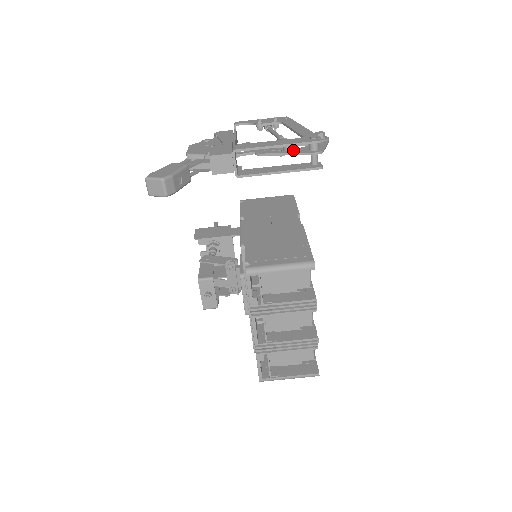
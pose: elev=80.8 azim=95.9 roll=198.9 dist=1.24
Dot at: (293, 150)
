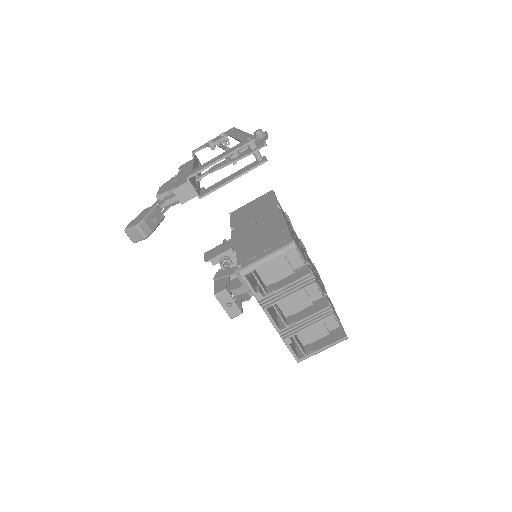
Dot at: (237, 156)
